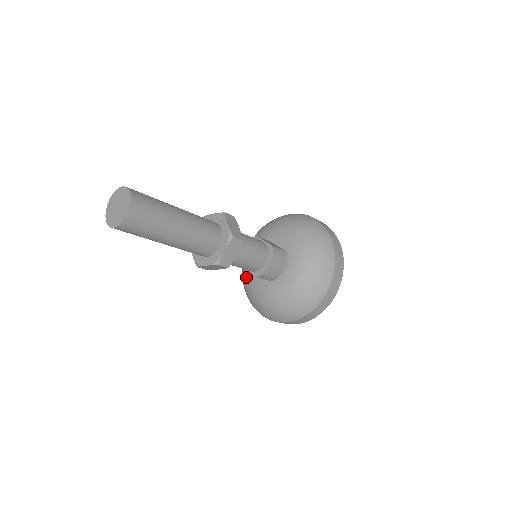
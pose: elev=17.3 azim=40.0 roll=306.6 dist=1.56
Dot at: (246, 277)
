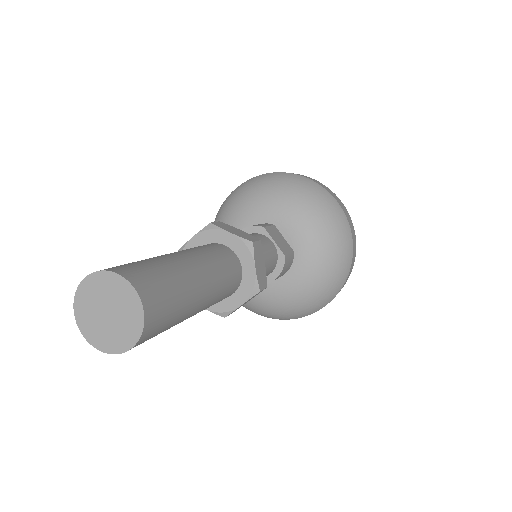
Dot at: occluded
